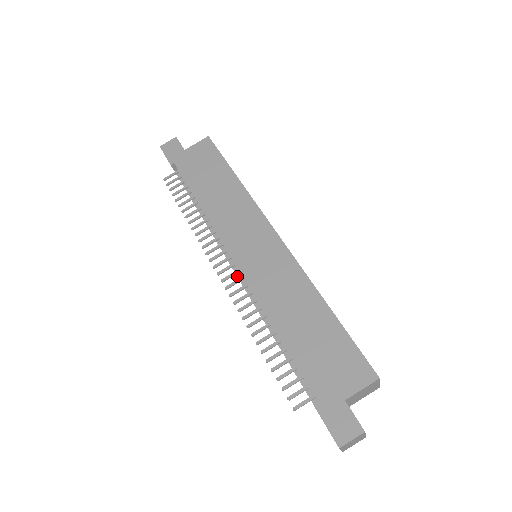
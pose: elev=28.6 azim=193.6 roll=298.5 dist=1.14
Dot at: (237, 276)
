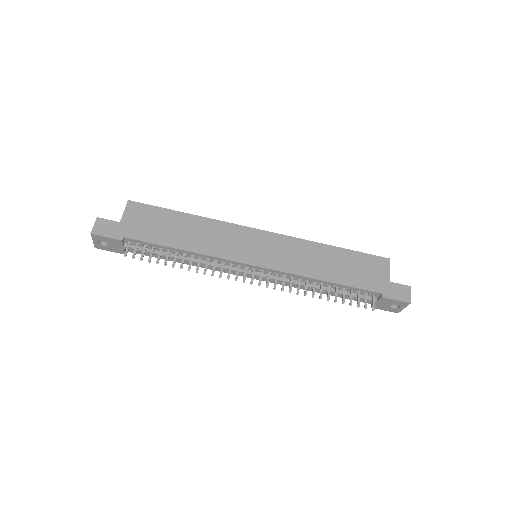
Dot at: (261, 276)
